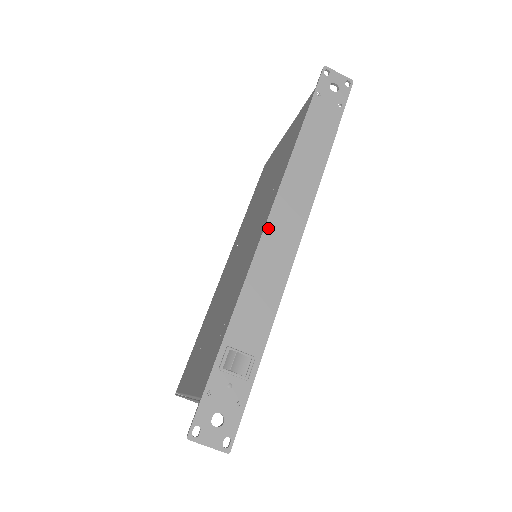
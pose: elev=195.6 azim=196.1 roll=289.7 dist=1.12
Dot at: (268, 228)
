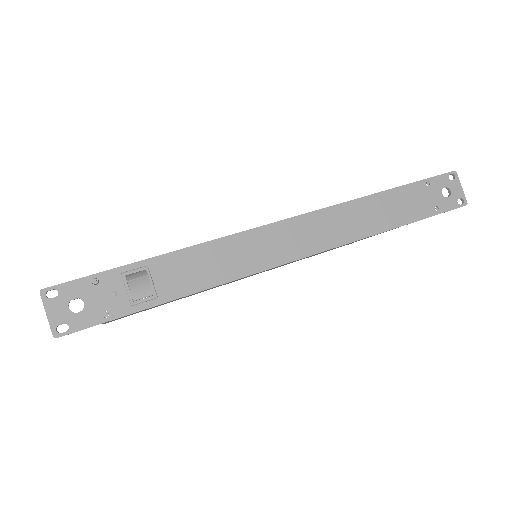
Dot at: (278, 225)
